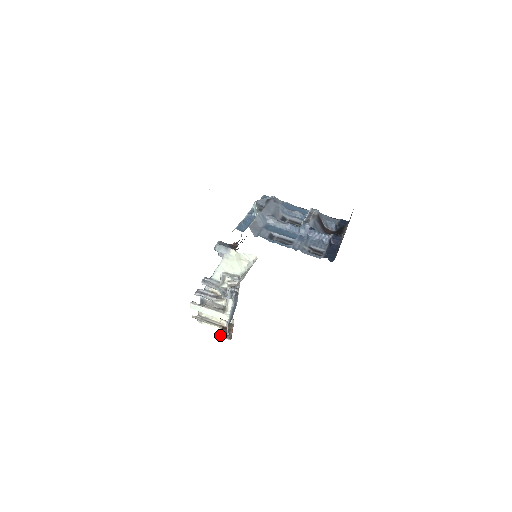
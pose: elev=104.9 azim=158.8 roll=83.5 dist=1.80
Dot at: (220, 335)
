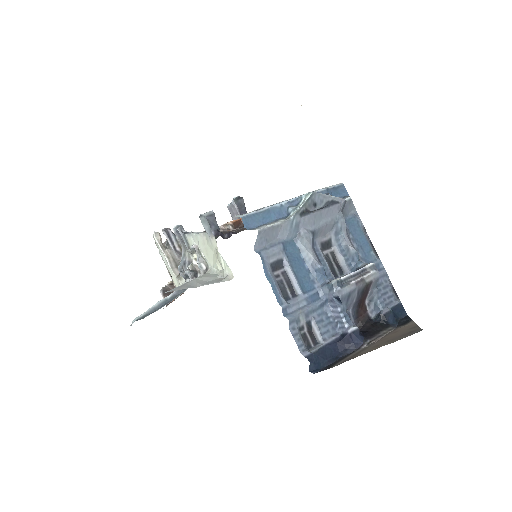
Dot at: (161, 290)
